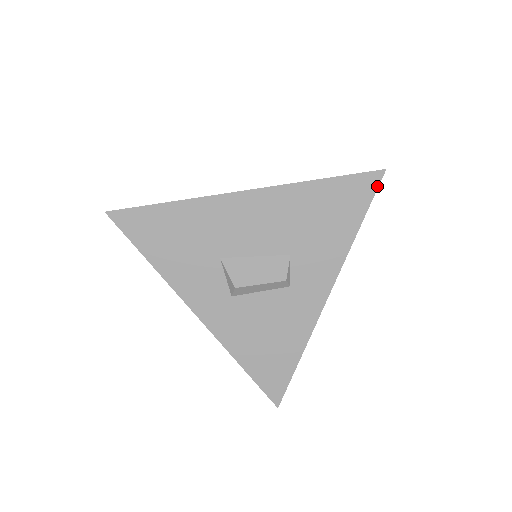
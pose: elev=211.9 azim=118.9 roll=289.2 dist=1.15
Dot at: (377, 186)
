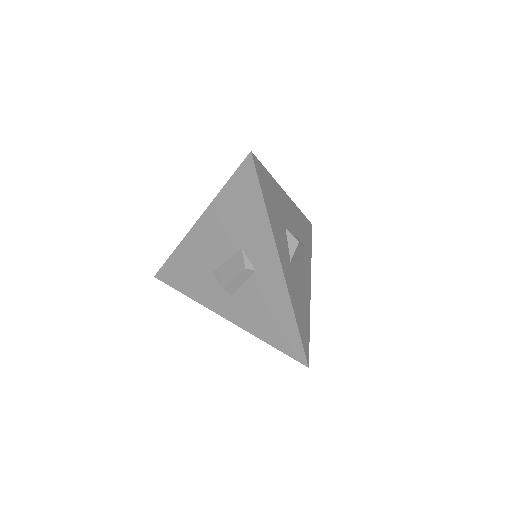
Dot at: (254, 167)
